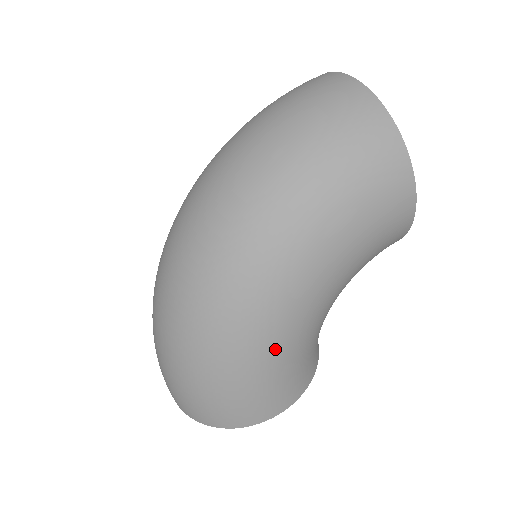
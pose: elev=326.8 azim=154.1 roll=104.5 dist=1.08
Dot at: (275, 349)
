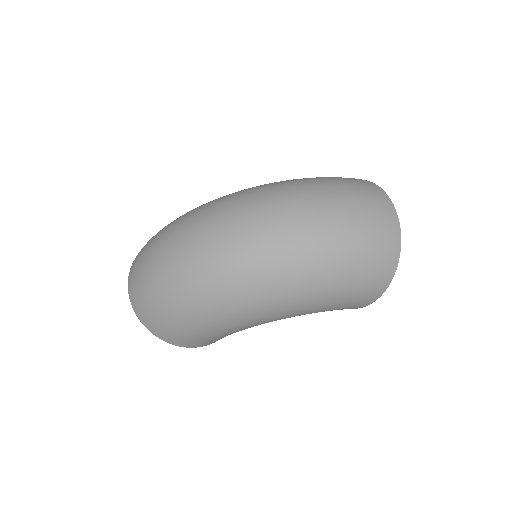
Dot at: (234, 328)
